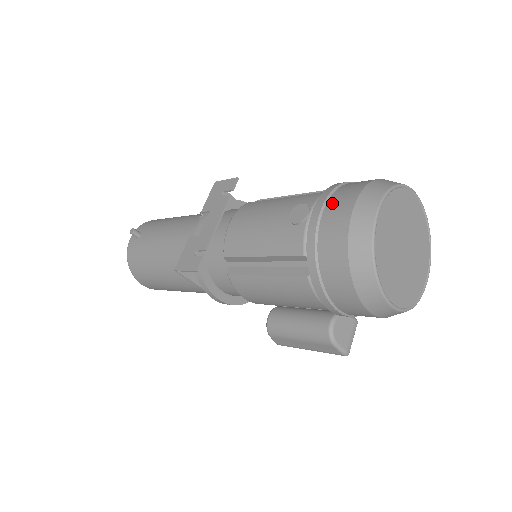
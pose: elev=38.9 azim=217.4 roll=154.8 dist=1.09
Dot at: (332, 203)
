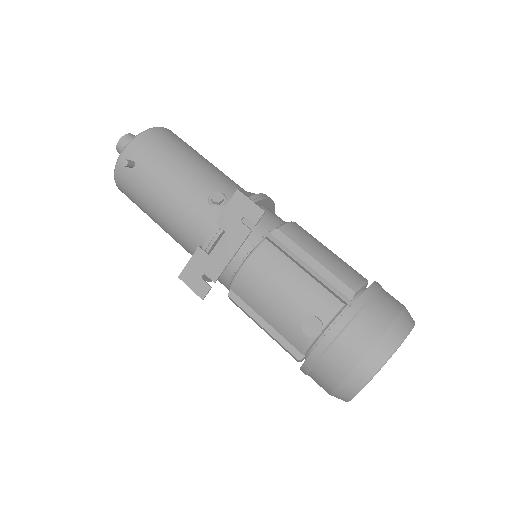
Dot at: (343, 341)
